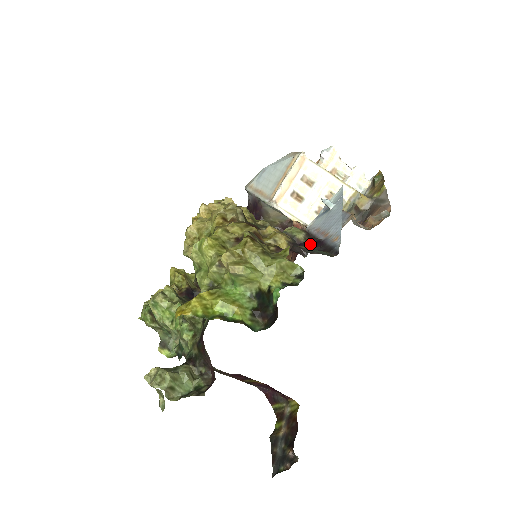
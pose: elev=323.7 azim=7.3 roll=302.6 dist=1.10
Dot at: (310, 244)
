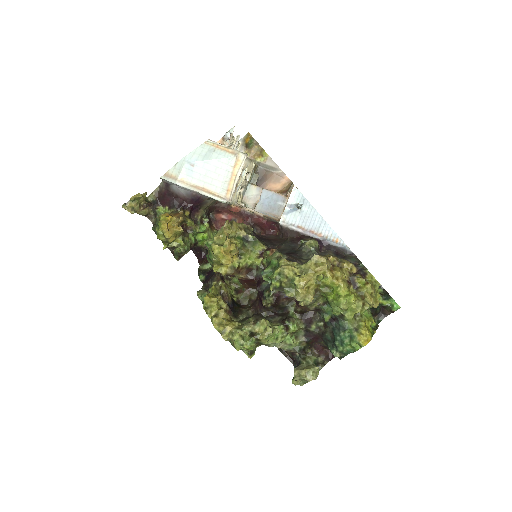
Dot at: occluded
